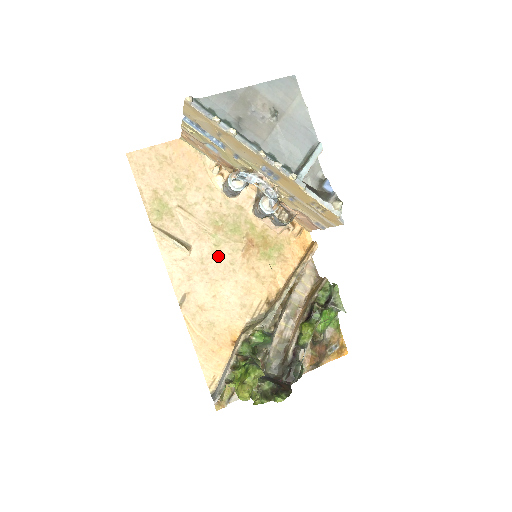
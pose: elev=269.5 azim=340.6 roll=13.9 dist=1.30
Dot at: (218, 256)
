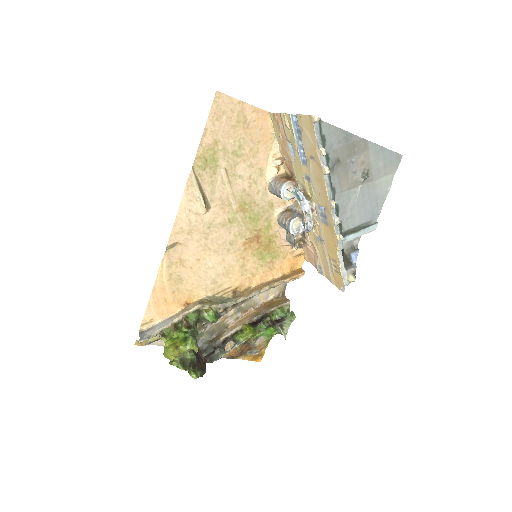
Dot at: (225, 230)
